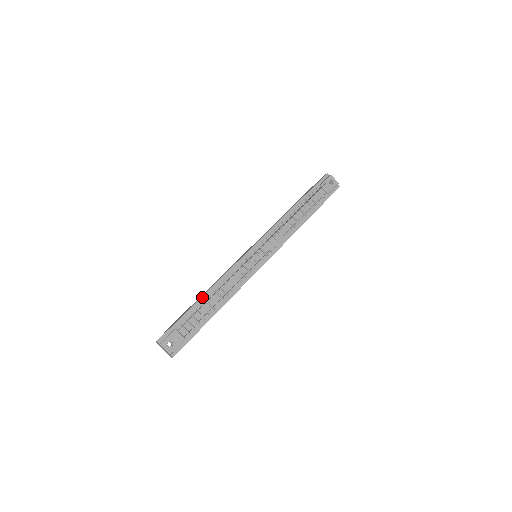
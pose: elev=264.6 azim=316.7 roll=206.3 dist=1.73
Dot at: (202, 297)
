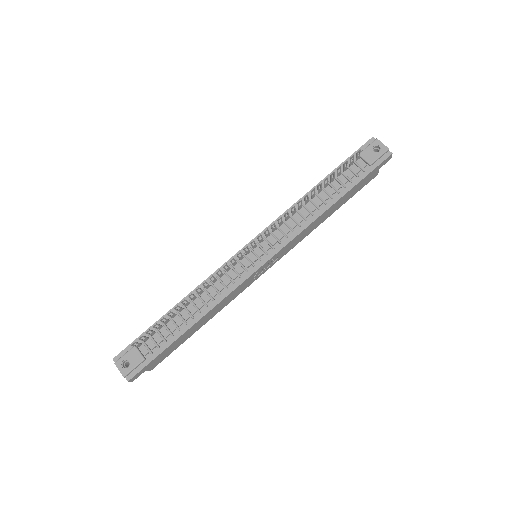
Dot at: occluded
